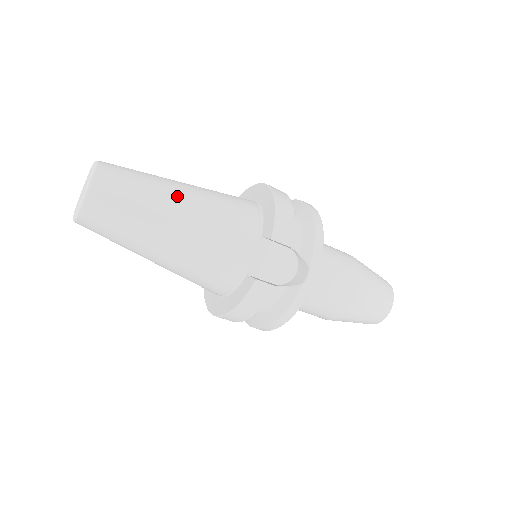
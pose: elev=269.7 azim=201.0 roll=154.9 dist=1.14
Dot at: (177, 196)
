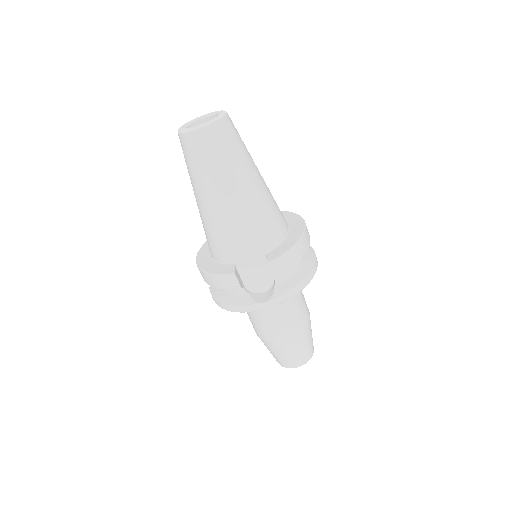
Dot at: (246, 182)
